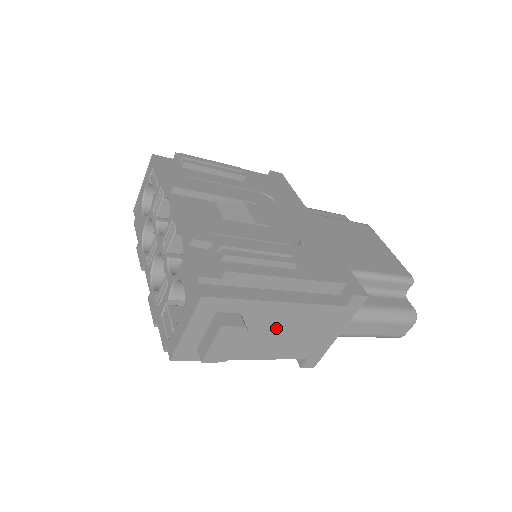
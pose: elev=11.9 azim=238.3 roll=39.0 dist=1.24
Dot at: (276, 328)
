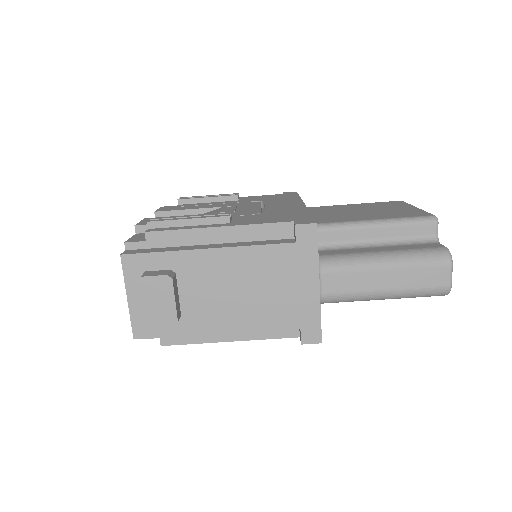
Dot at: (226, 285)
